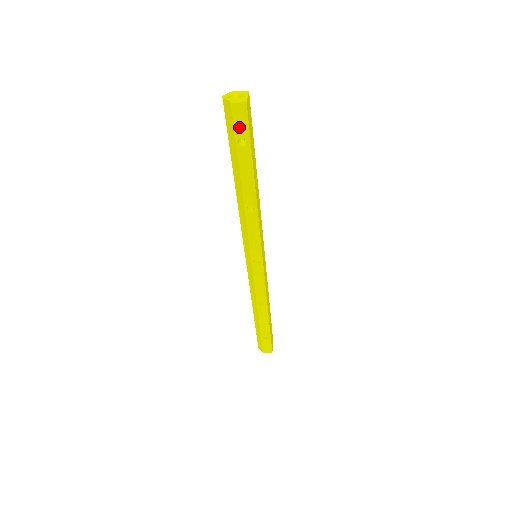
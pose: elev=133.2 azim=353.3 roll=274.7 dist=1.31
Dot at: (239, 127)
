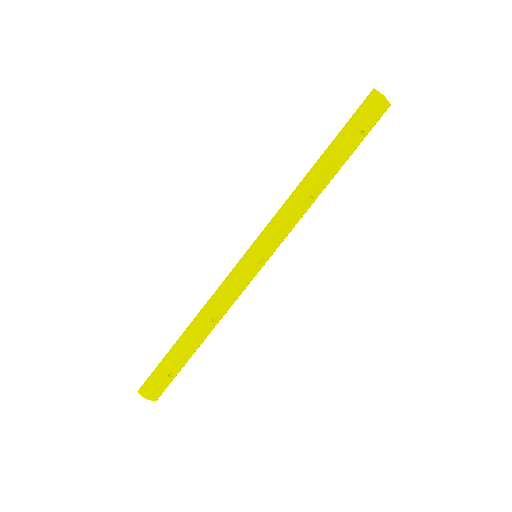
Dot at: (371, 120)
